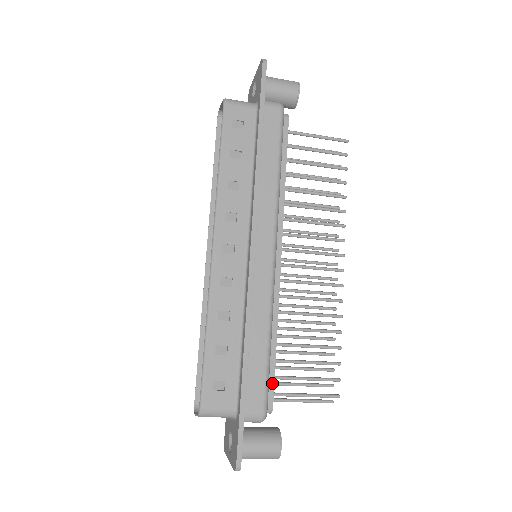
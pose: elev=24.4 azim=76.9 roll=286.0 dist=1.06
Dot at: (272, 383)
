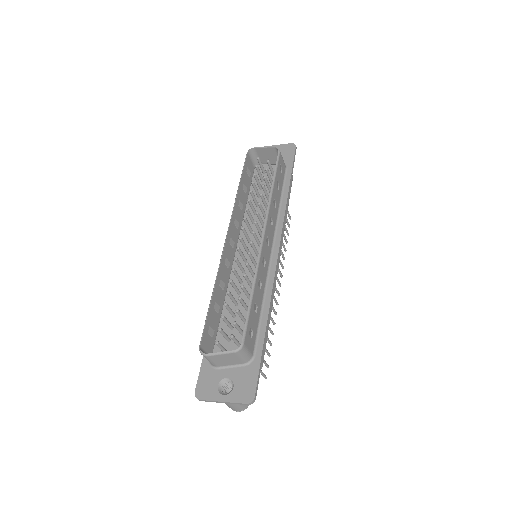
Dot at: occluded
